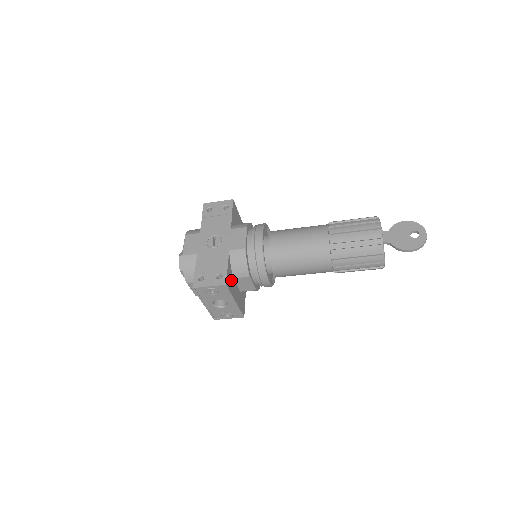
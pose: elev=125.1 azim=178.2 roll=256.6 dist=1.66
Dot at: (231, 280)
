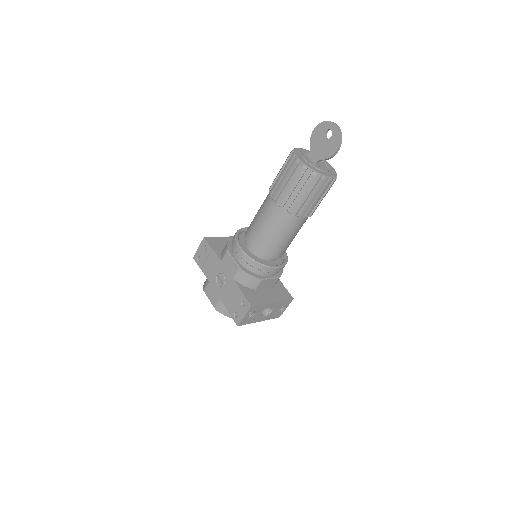
Dot at: (254, 295)
